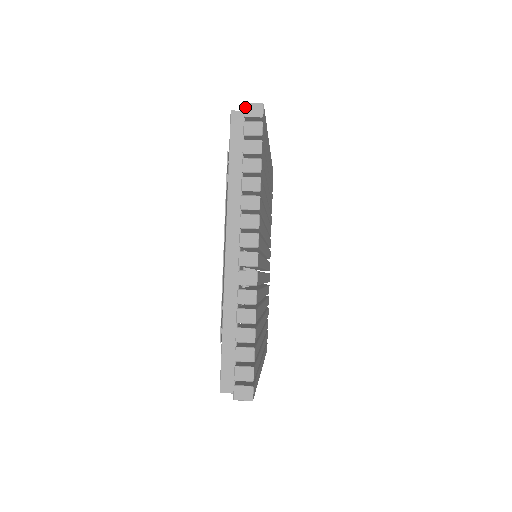
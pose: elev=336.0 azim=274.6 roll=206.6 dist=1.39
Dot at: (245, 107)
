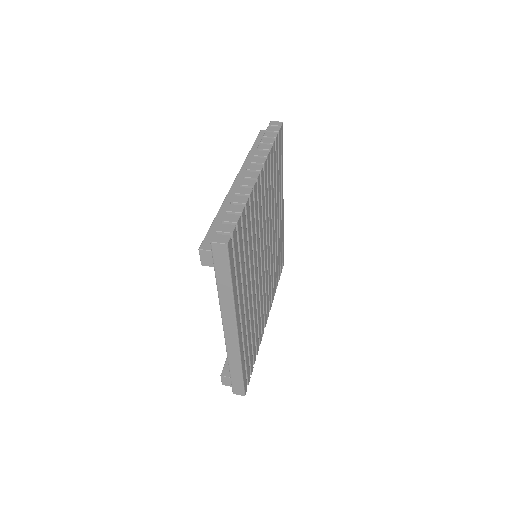
Dot at: (271, 122)
